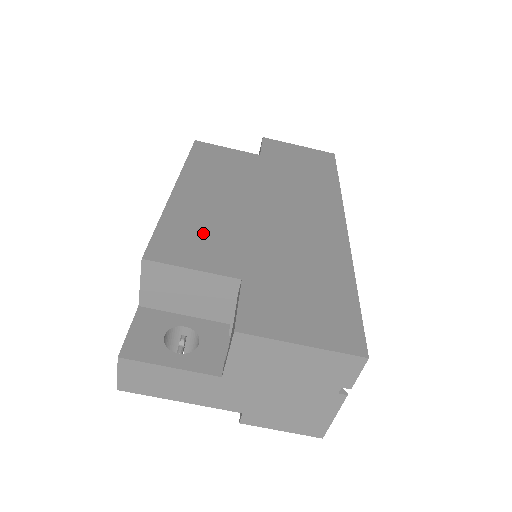
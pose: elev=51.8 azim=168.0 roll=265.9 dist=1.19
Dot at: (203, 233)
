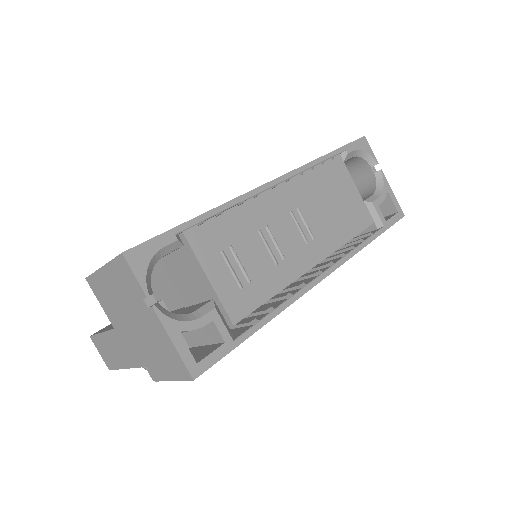
Dot at: occluded
